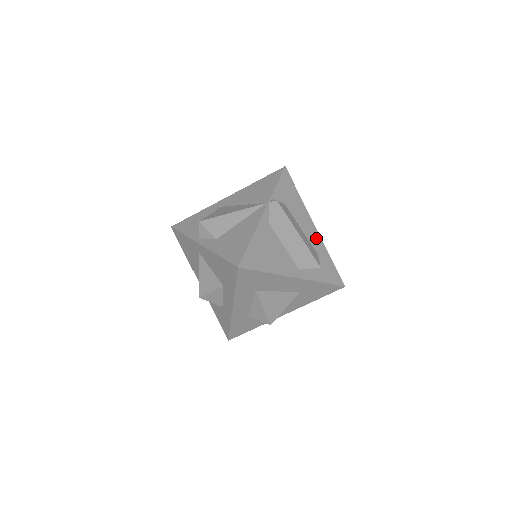
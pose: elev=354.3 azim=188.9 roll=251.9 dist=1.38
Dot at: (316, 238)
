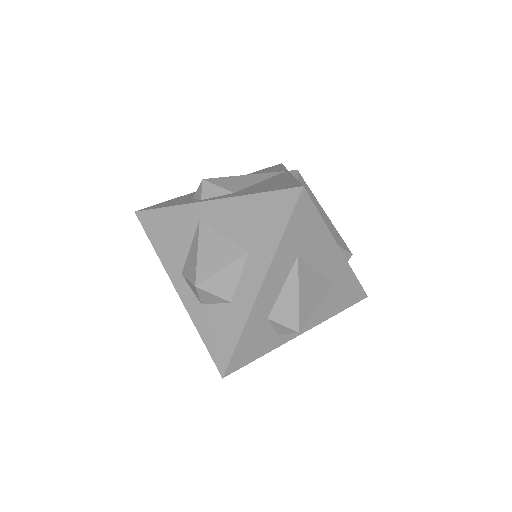
Dot at: occluded
